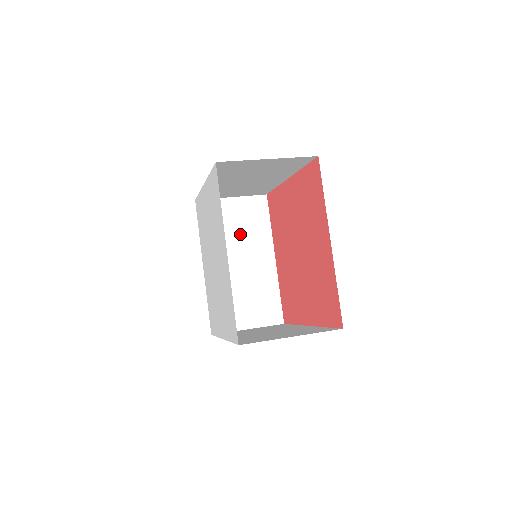
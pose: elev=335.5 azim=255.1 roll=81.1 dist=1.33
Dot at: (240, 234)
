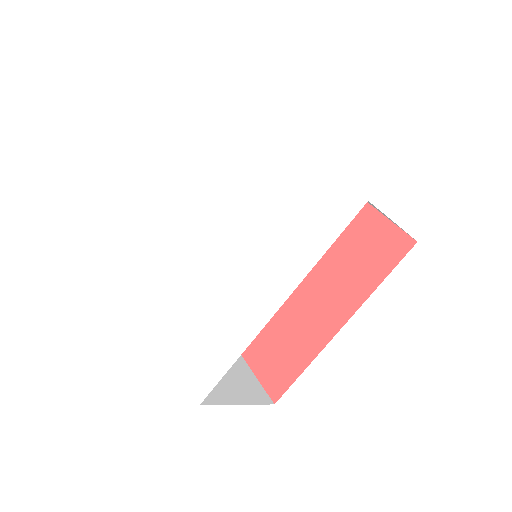
Dot at: occluded
